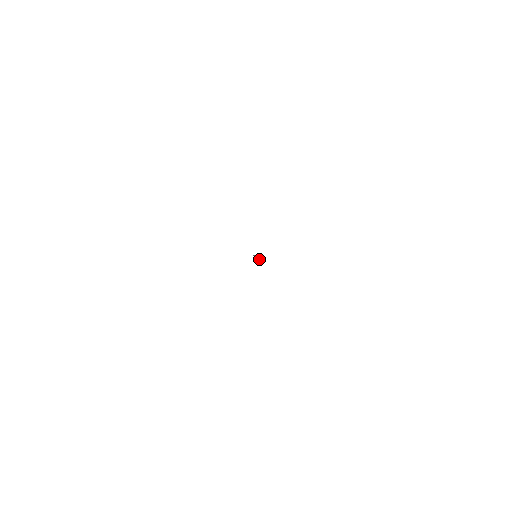
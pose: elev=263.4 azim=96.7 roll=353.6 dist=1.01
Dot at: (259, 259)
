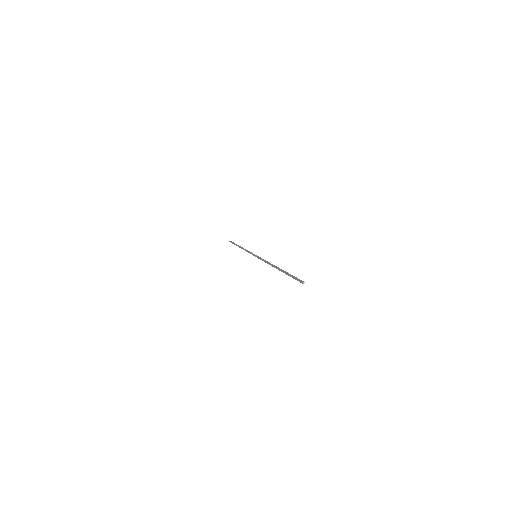
Dot at: (302, 283)
